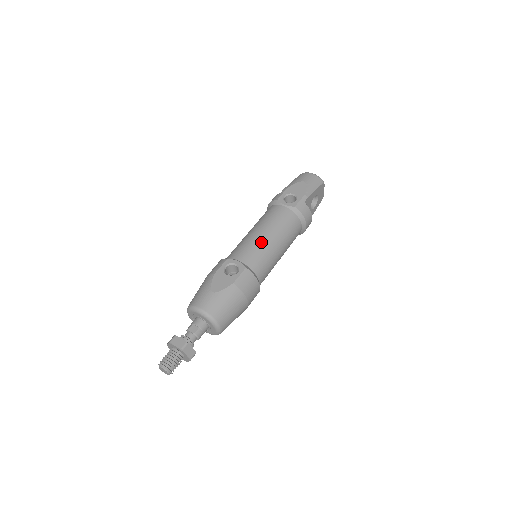
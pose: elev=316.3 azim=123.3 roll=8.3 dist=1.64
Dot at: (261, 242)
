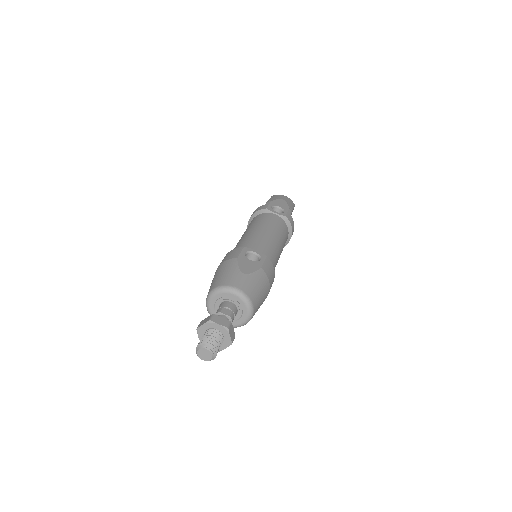
Dot at: (269, 238)
